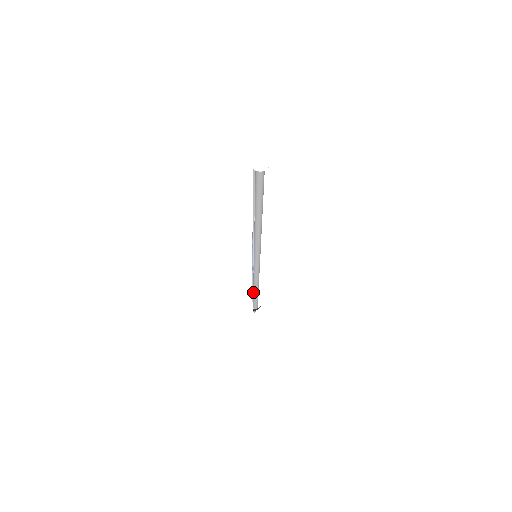
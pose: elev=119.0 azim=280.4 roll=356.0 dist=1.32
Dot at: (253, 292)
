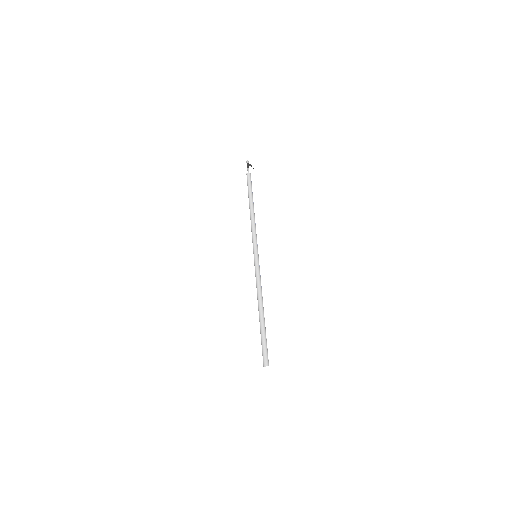
Dot at: occluded
